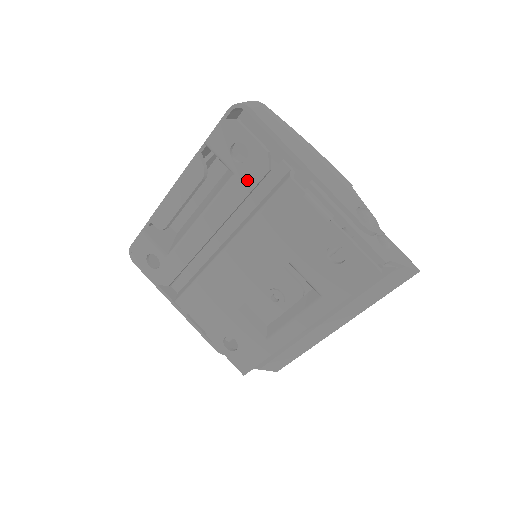
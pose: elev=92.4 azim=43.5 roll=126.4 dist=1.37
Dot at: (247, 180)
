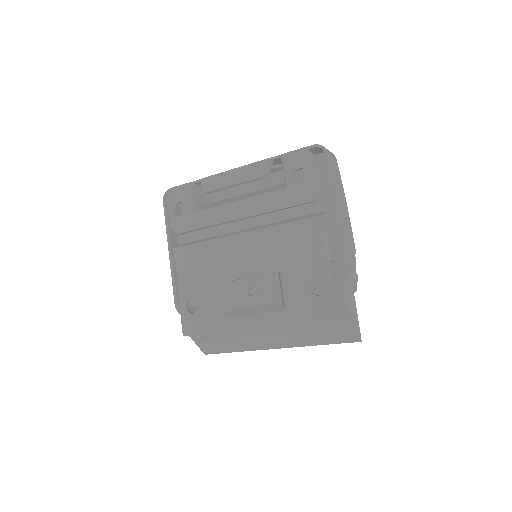
Dot at: (292, 198)
